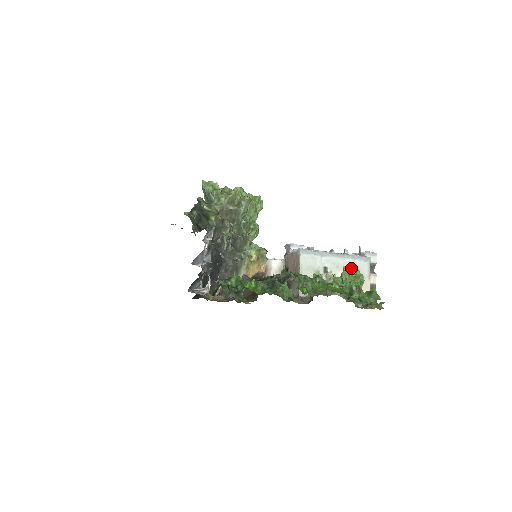
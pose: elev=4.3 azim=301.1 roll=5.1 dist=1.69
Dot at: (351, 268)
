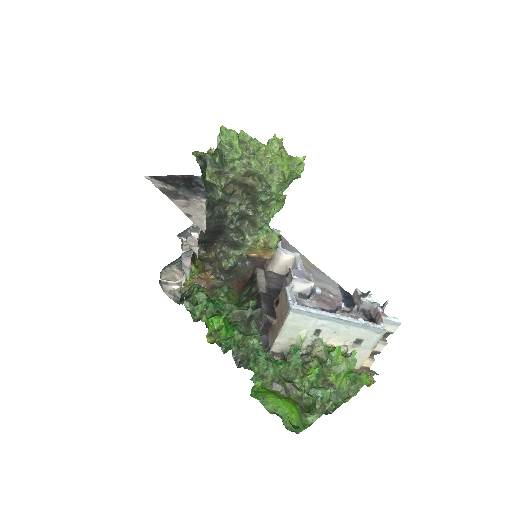
Dot at: (353, 336)
